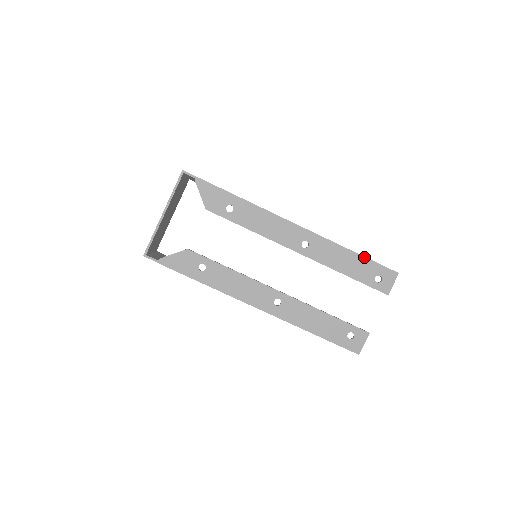
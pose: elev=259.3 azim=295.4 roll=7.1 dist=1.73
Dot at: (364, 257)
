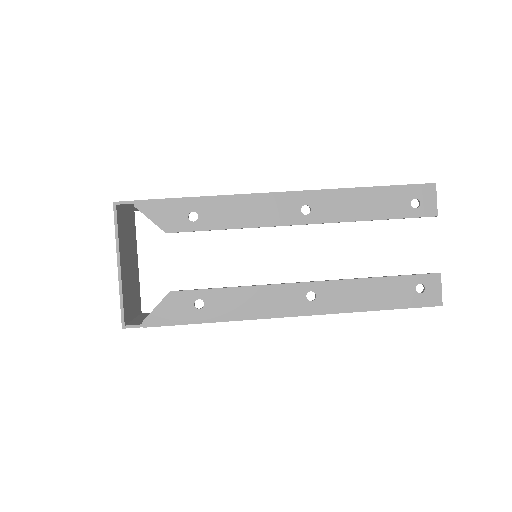
Dot at: (384, 187)
